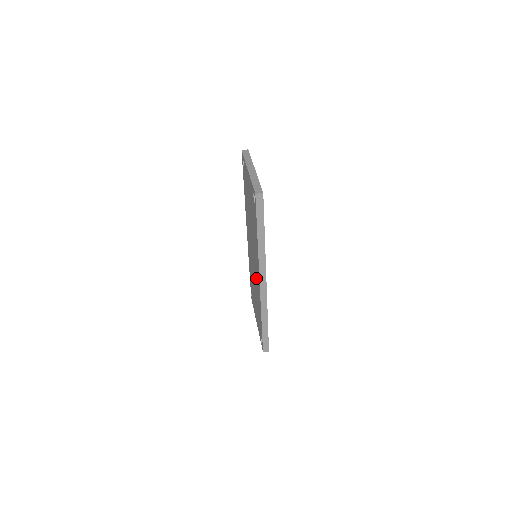
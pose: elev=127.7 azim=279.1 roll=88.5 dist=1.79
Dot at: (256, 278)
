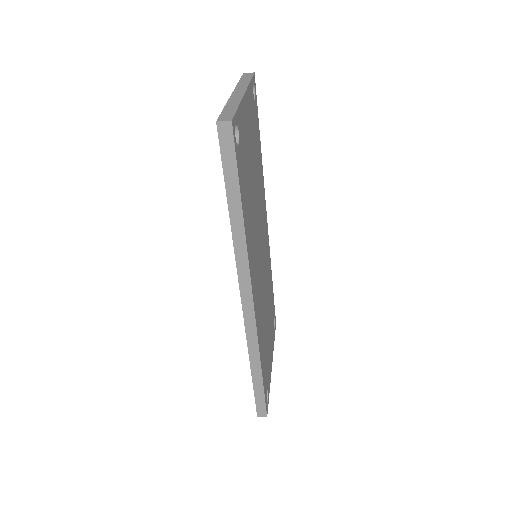
Dot at: occluded
